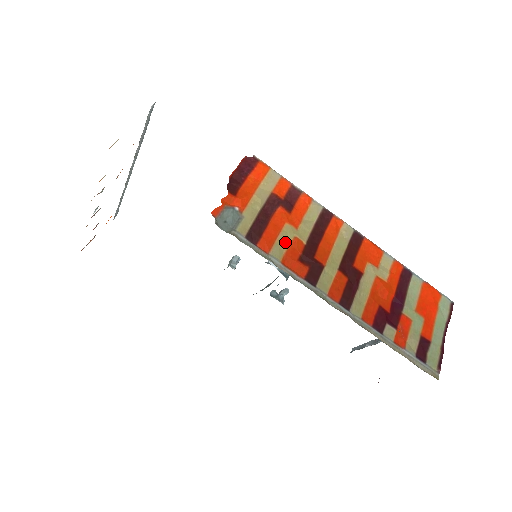
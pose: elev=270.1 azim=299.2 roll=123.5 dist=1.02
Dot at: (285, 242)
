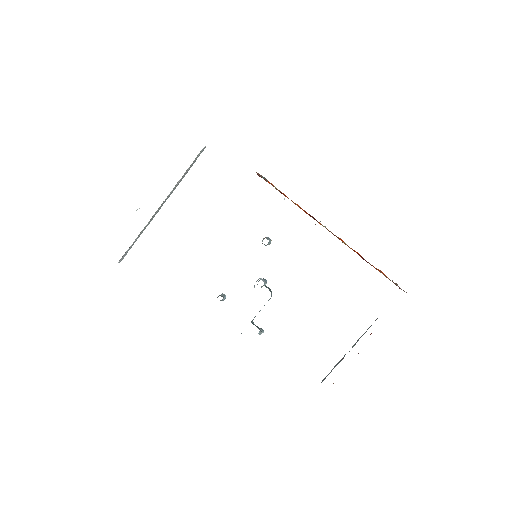
Dot at: (295, 204)
